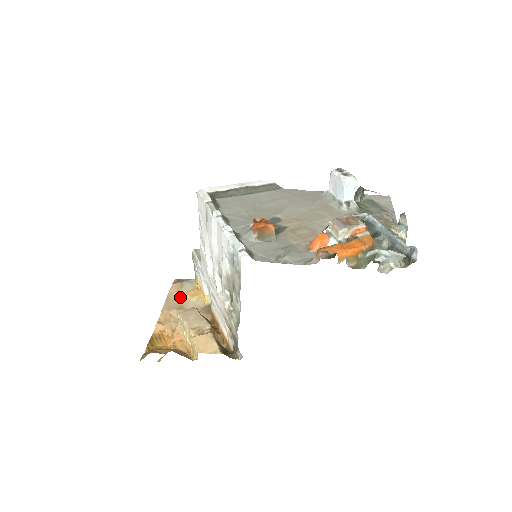
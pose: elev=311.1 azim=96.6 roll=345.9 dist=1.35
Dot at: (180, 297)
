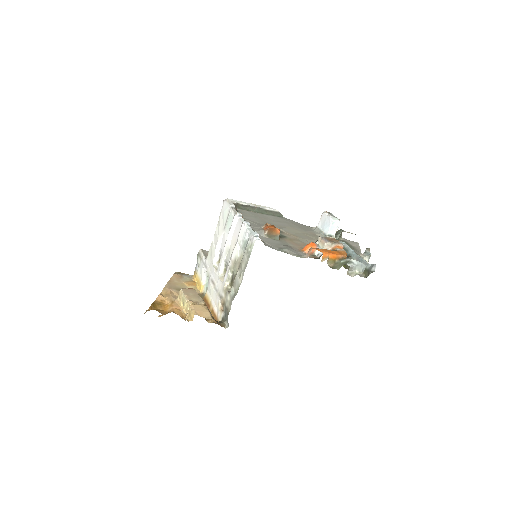
Dot at: (180, 283)
